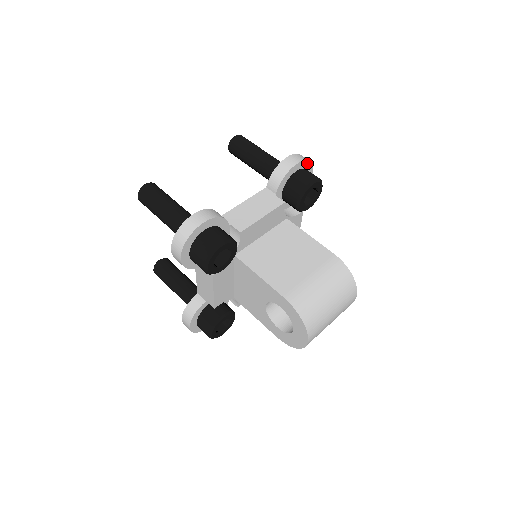
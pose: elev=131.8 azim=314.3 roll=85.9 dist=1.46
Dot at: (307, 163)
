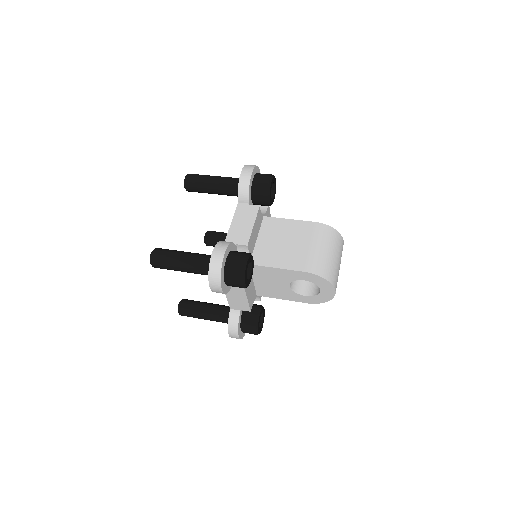
Dot at: (256, 168)
